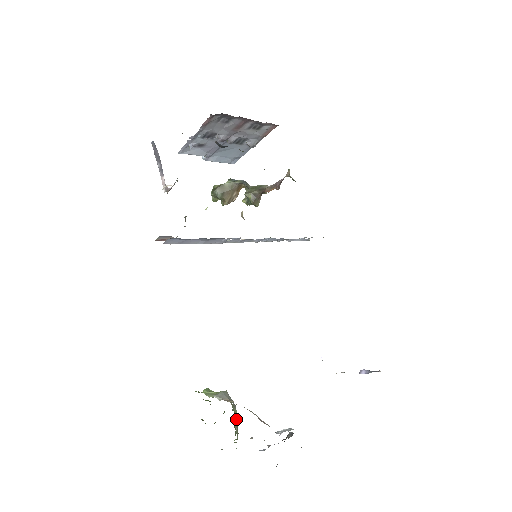
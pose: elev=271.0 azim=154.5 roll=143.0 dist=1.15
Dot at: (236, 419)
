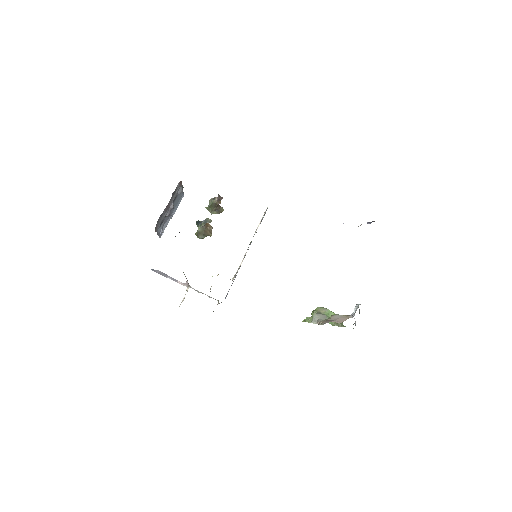
Dot at: (332, 314)
